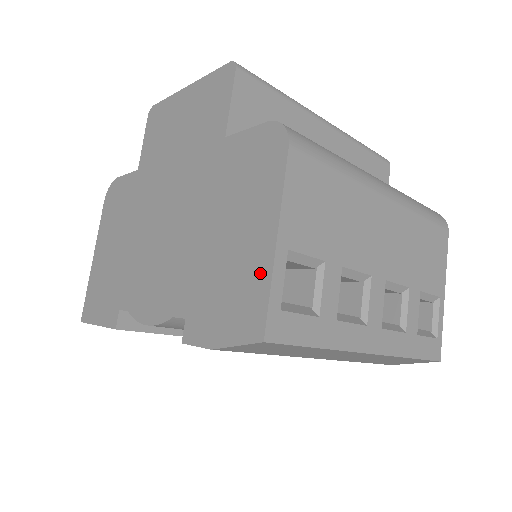
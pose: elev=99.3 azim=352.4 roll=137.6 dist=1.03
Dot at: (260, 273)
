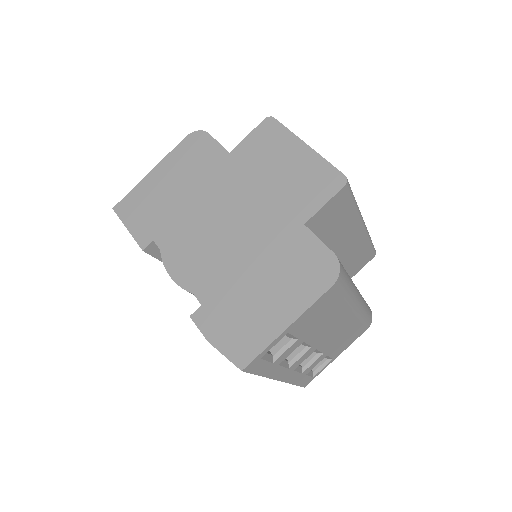
Dot at: (265, 334)
